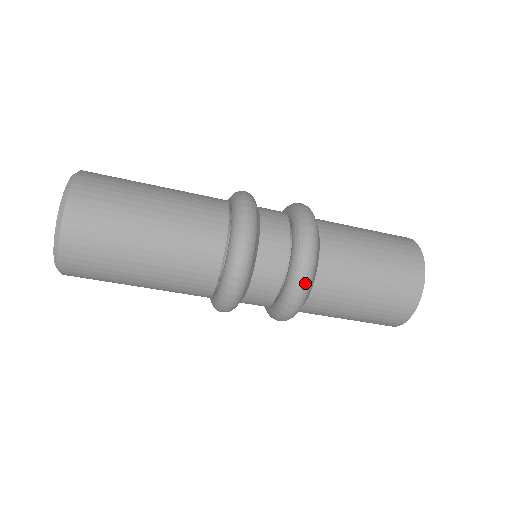
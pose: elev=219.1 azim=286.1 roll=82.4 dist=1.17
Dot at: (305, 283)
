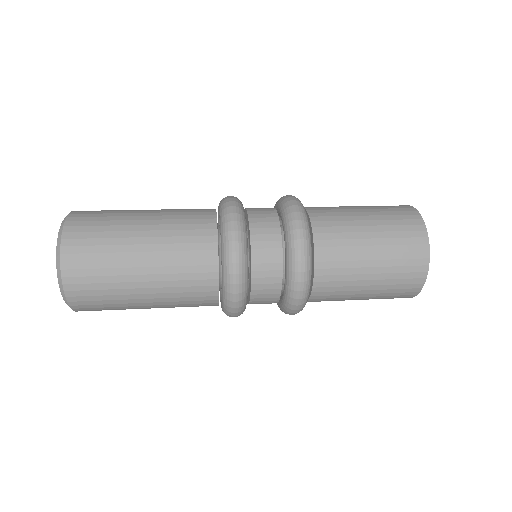
Dot at: (296, 313)
